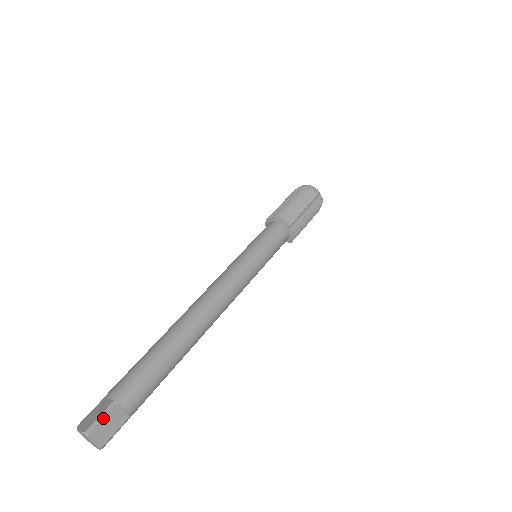
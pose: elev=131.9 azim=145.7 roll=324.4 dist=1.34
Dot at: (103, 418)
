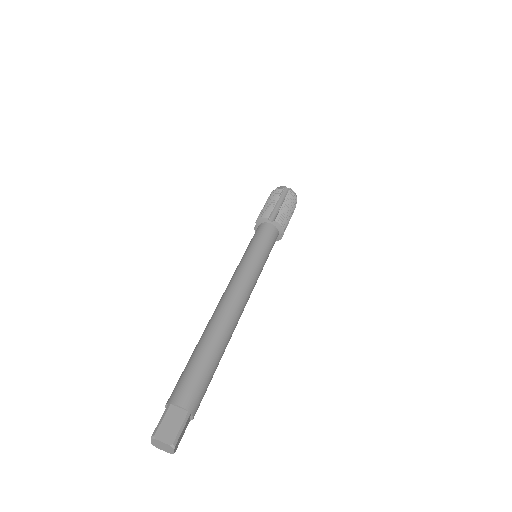
Dot at: (183, 429)
